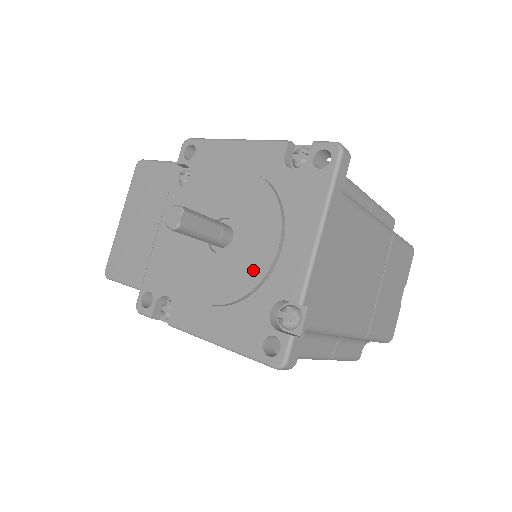
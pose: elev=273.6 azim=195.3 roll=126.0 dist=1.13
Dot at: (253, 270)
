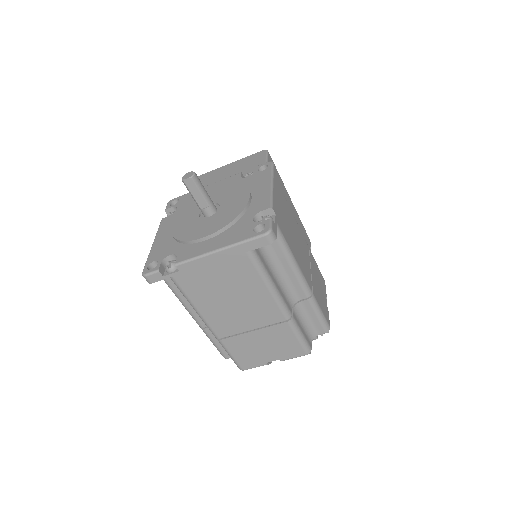
Dot at: (190, 234)
